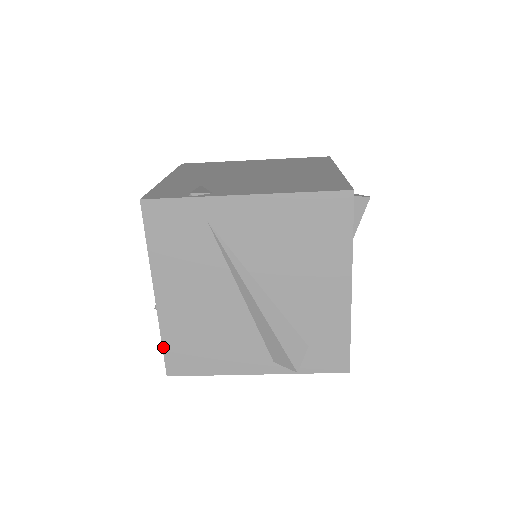
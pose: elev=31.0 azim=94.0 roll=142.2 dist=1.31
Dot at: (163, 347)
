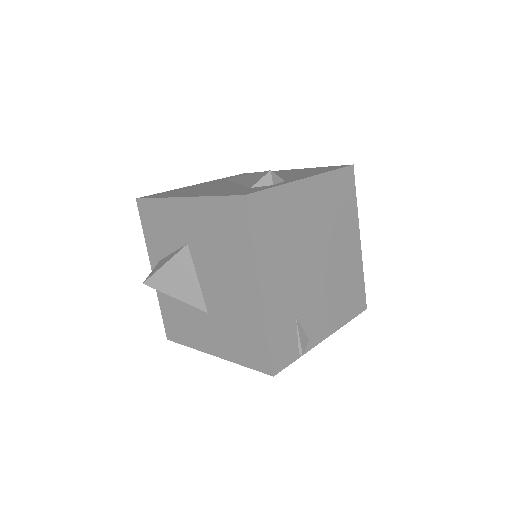
Dot at: (184, 345)
